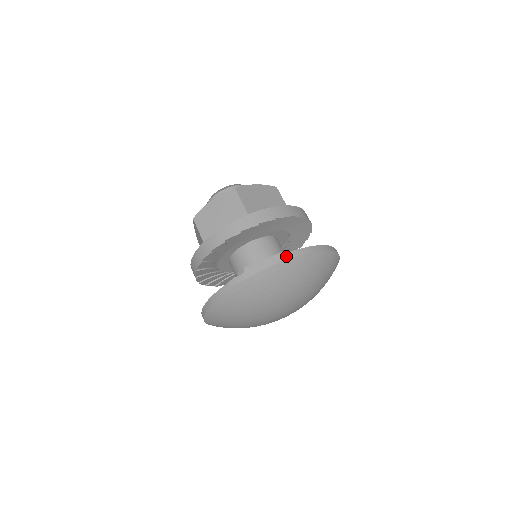
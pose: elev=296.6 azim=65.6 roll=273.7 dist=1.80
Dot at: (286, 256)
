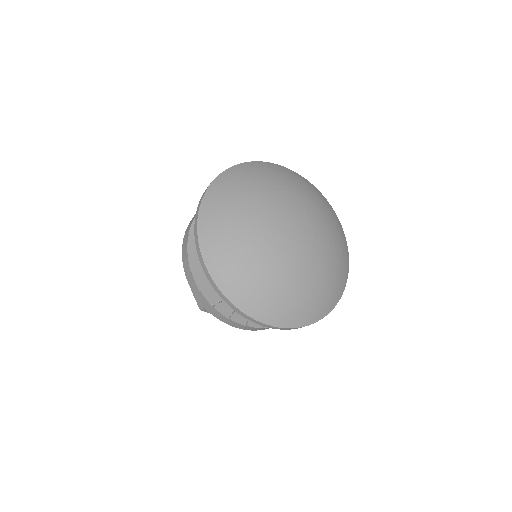
Dot at: occluded
